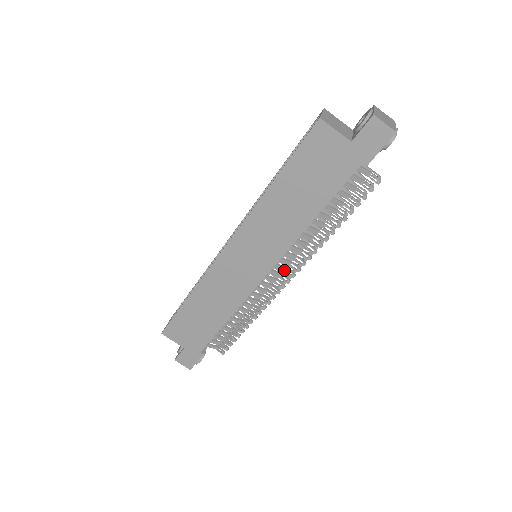
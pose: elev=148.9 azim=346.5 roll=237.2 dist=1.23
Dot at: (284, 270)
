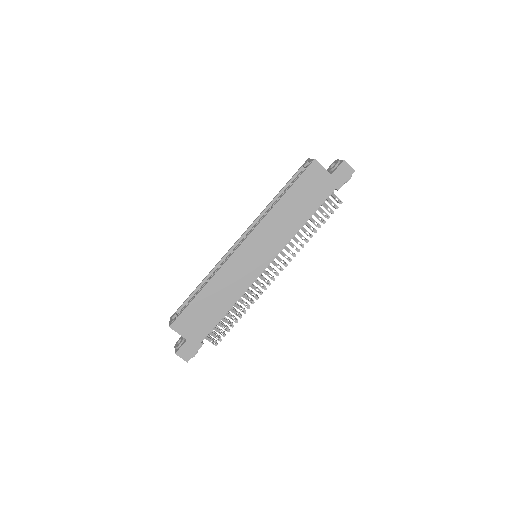
Dot at: (276, 266)
